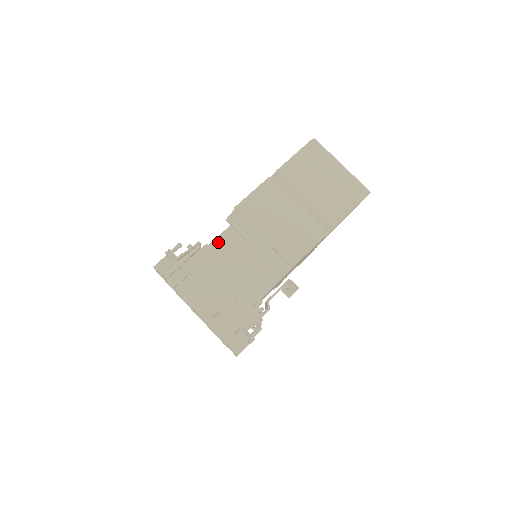
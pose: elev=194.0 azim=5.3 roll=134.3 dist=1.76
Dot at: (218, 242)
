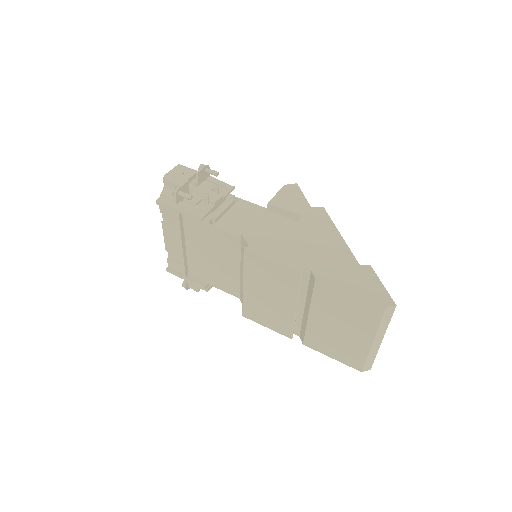
Dot at: (219, 234)
